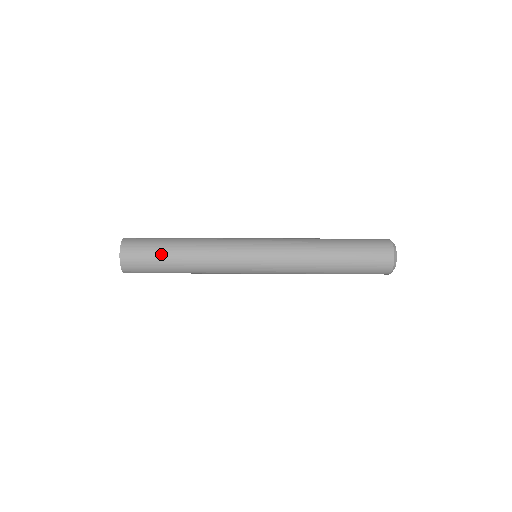
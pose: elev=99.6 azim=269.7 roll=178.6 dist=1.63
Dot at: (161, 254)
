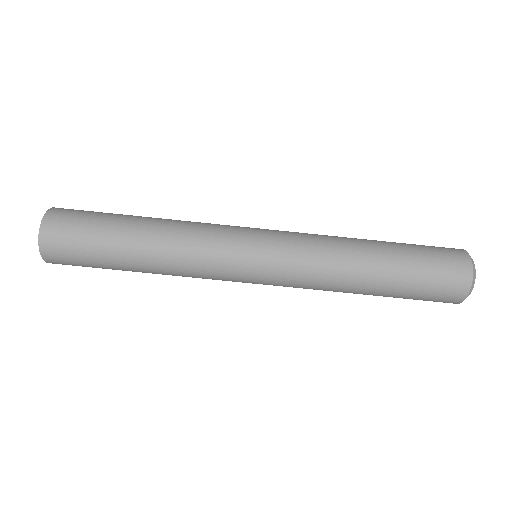
Dot at: (108, 267)
